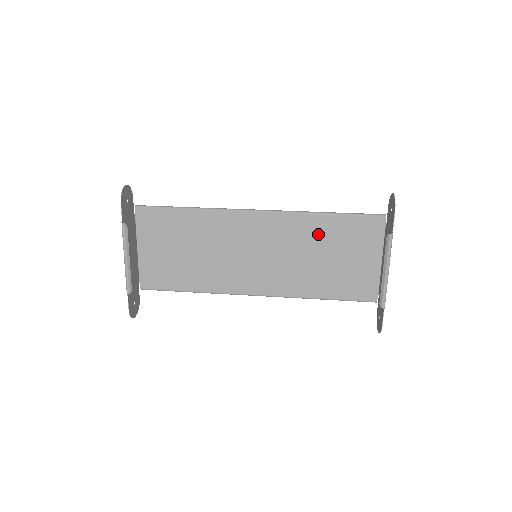
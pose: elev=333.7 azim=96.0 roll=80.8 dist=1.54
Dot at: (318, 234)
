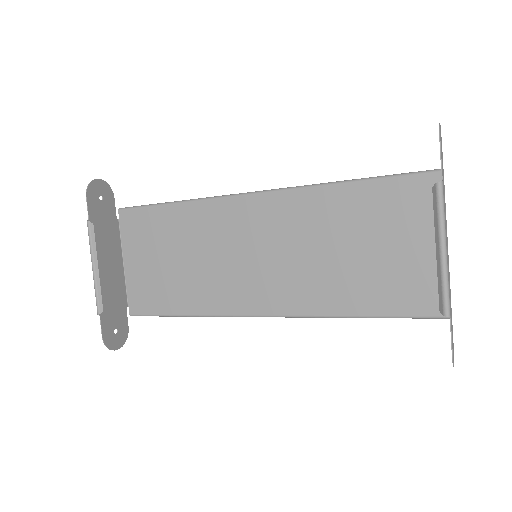
Dot at: (339, 214)
